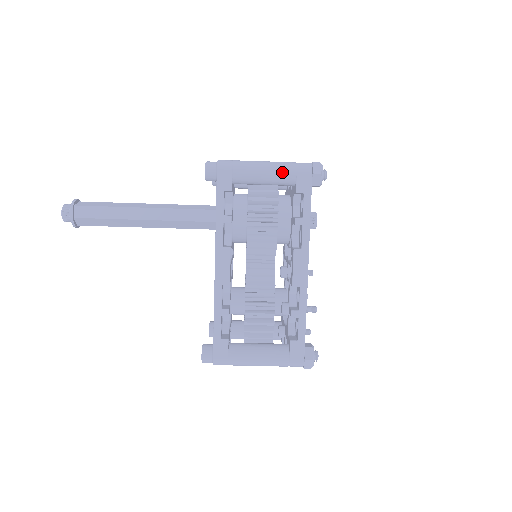
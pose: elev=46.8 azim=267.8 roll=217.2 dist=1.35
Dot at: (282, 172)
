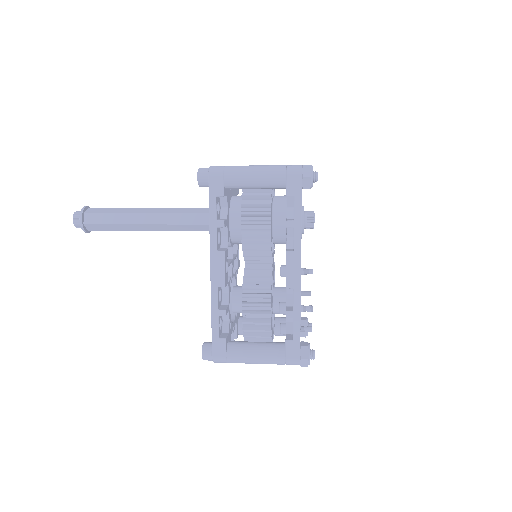
Dot at: (272, 176)
